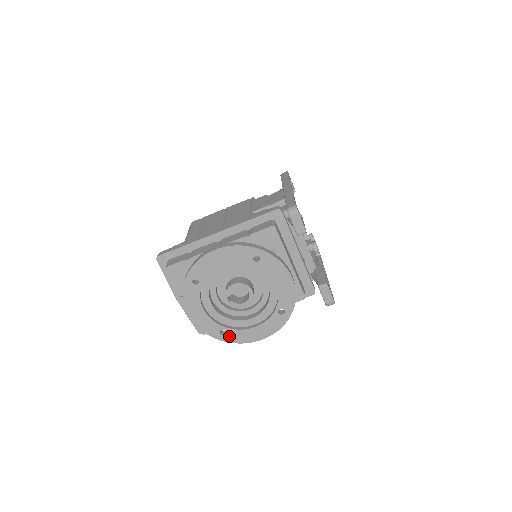
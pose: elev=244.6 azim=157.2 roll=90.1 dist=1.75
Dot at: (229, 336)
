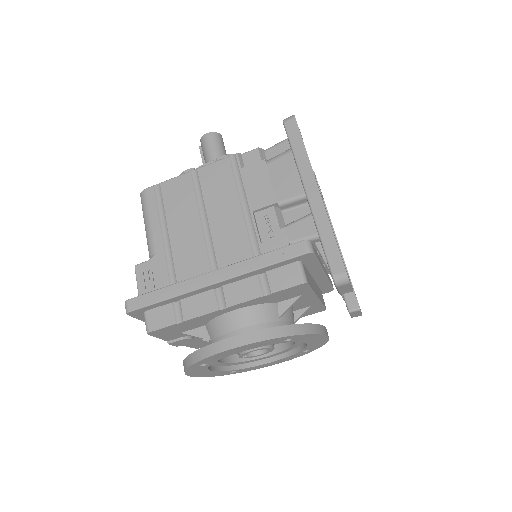
Dot at: (240, 371)
